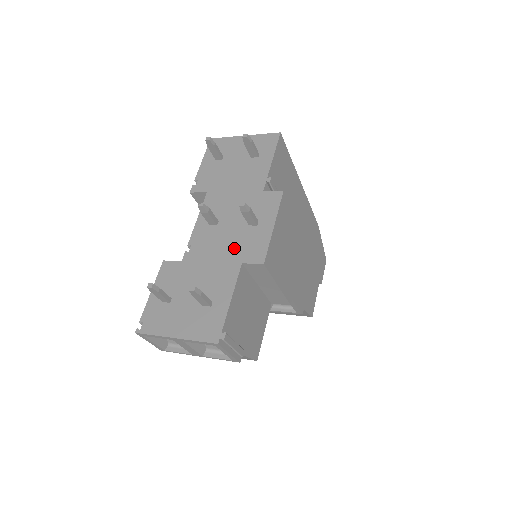
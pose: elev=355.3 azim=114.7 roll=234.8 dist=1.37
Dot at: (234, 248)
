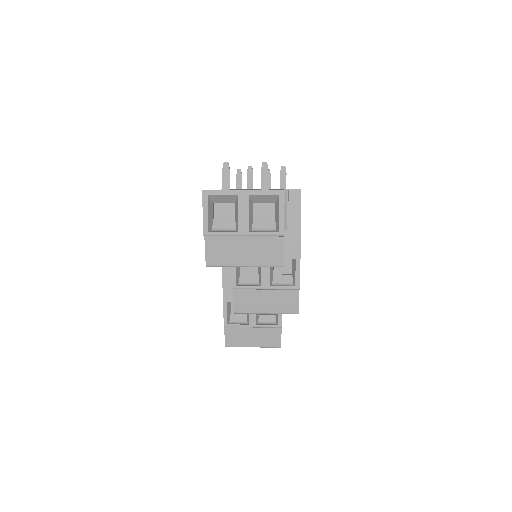
Dot at: occluded
